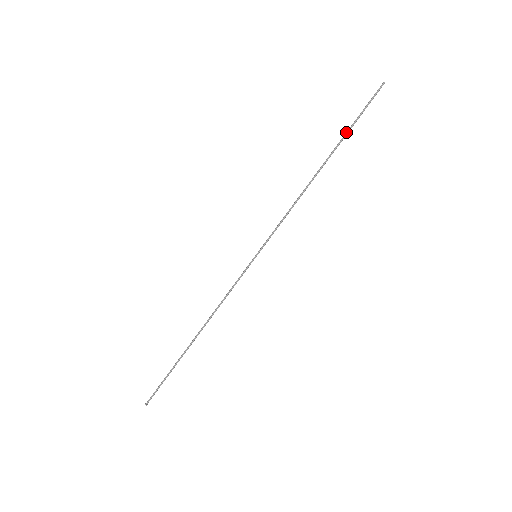
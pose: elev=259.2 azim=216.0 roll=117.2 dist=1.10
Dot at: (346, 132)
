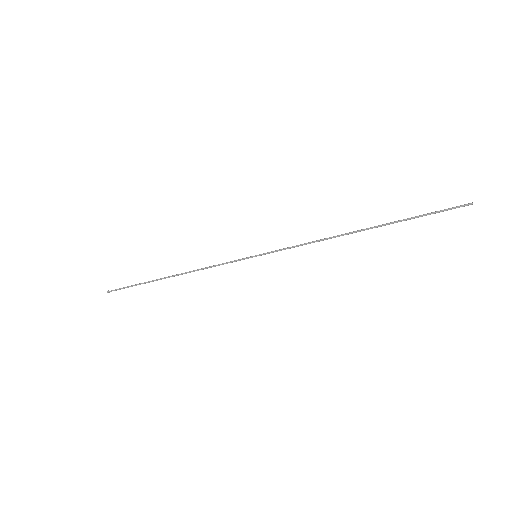
Dot at: (404, 219)
